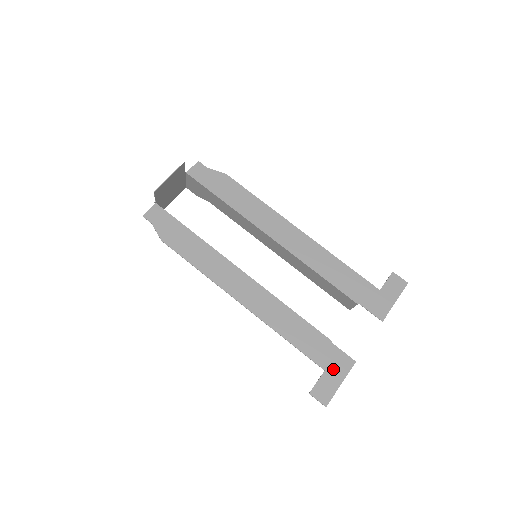
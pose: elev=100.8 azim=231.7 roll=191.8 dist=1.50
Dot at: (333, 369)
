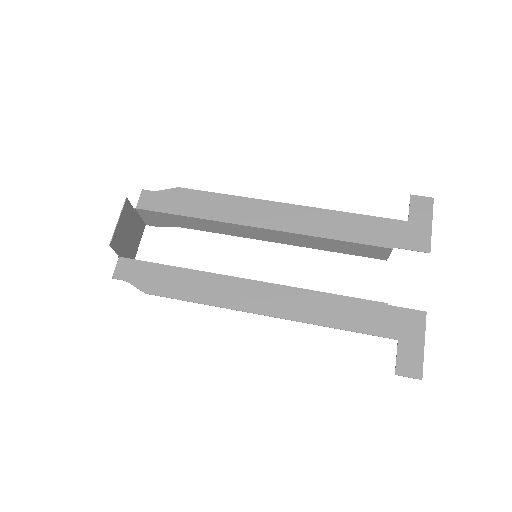
Dot at: (406, 333)
